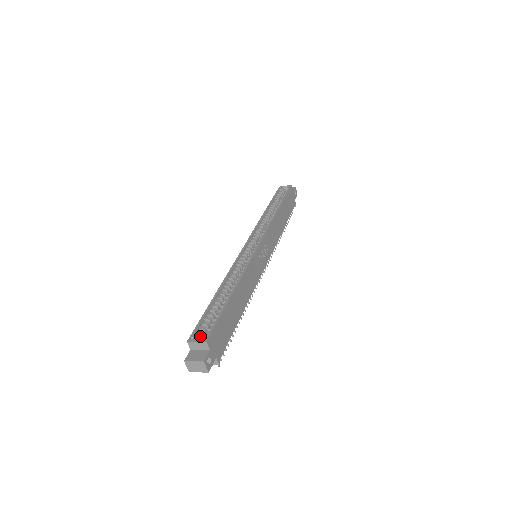
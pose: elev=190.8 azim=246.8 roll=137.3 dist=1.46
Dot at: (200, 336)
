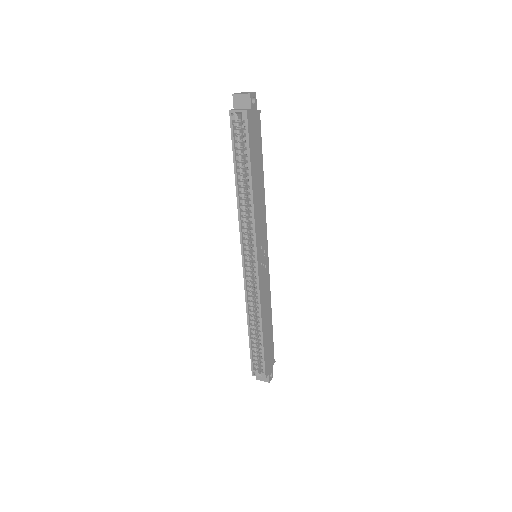
Dot at: (257, 366)
